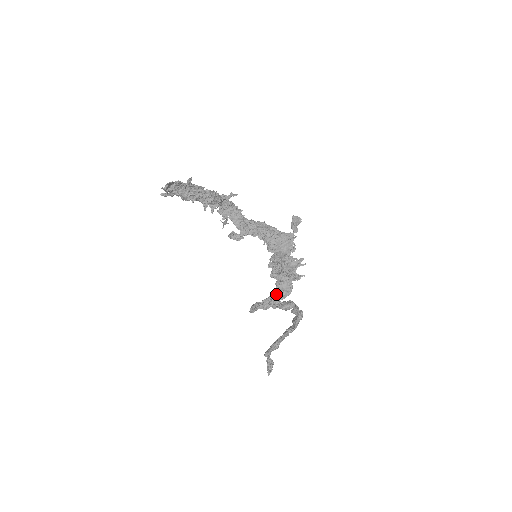
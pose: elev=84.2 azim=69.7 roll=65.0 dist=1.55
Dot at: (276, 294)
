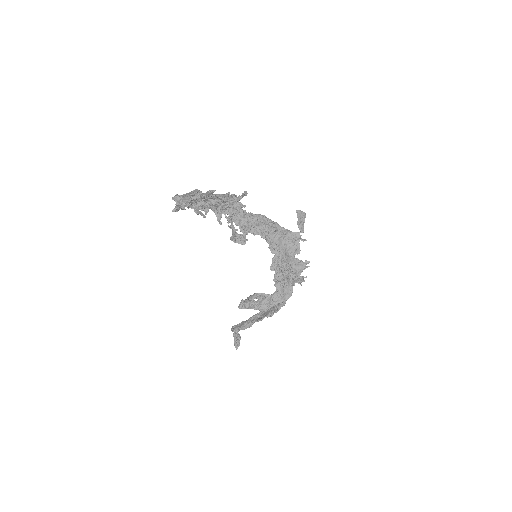
Dot at: (275, 295)
